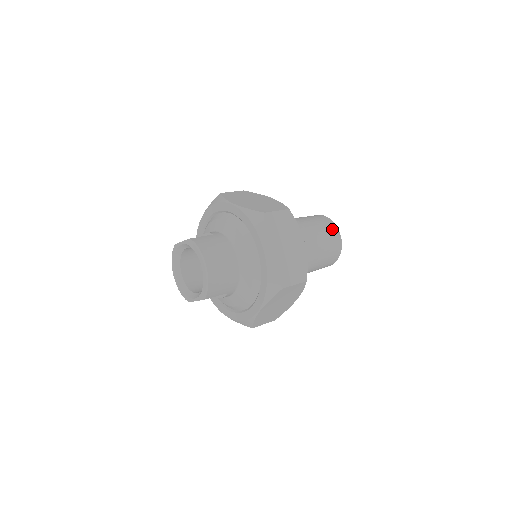
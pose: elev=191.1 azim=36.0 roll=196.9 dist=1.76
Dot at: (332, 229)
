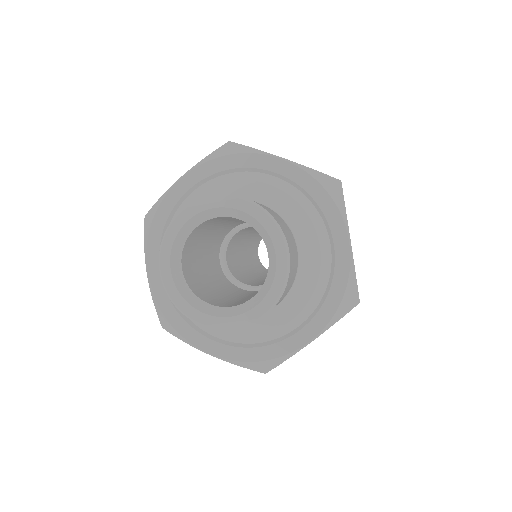
Dot at: occluded
